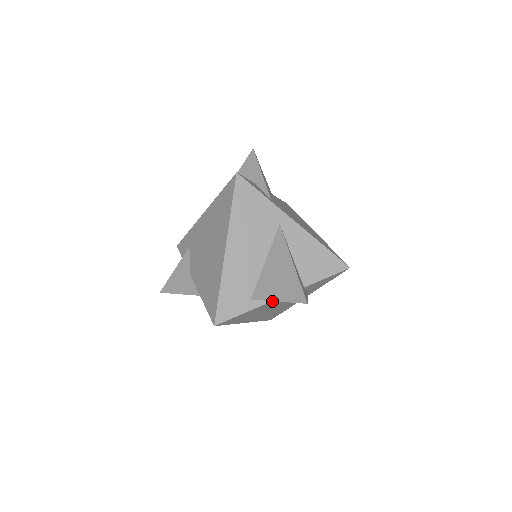
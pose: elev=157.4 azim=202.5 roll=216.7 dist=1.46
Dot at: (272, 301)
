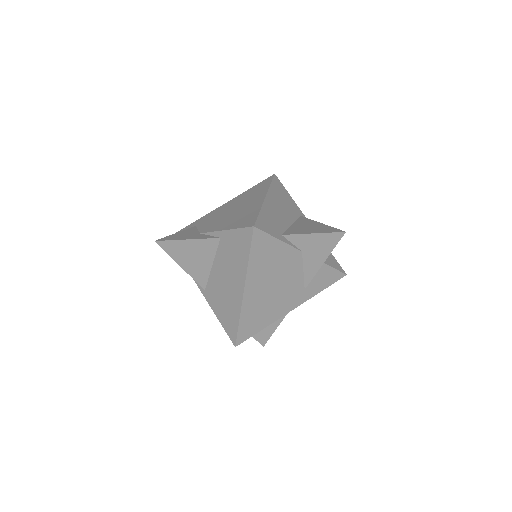
Dot at: (296, 250)
